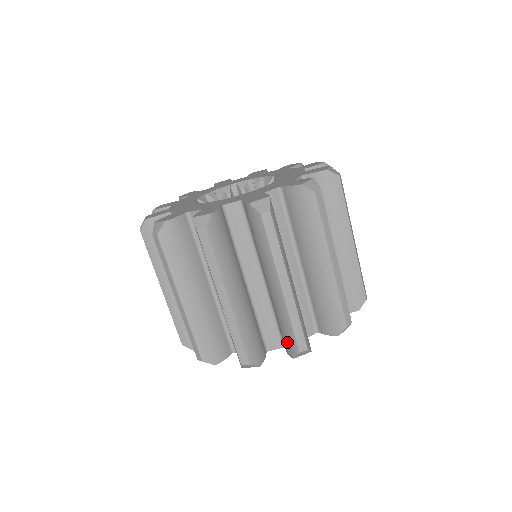
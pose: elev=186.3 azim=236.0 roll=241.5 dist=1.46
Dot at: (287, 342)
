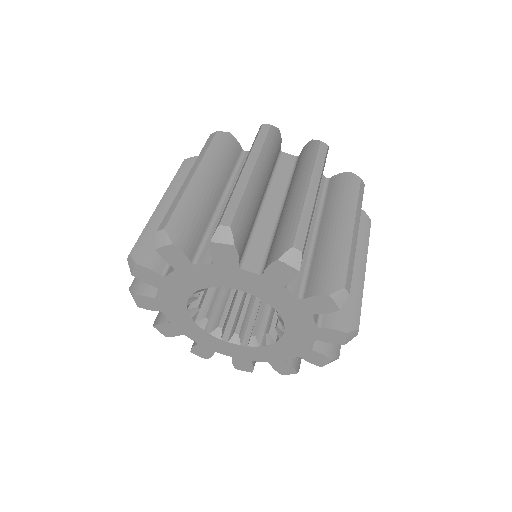
Dot at: occluded
